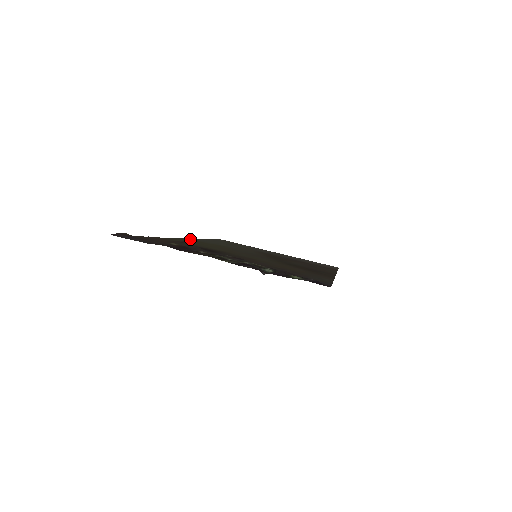
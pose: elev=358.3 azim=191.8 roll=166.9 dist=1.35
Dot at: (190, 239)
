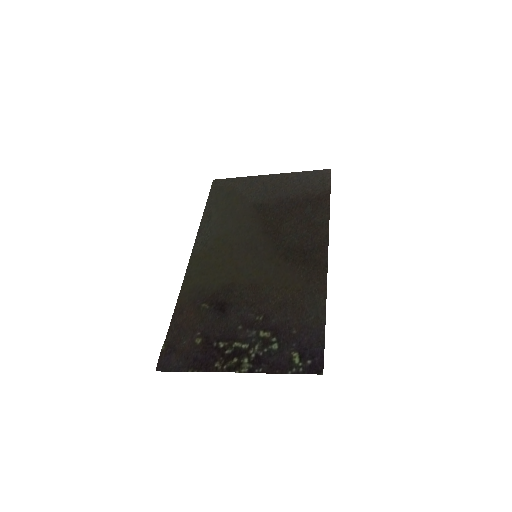
Dot at: (195, 251)
